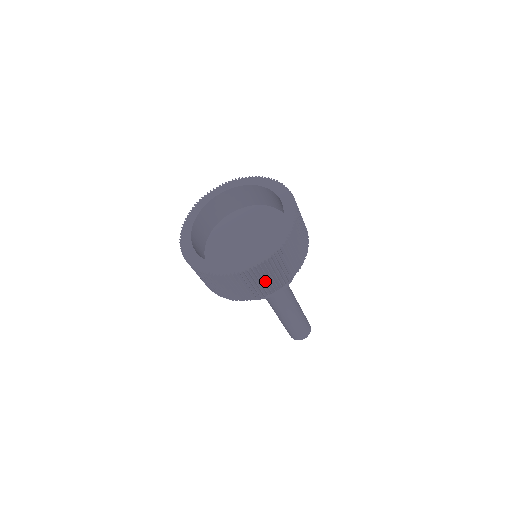
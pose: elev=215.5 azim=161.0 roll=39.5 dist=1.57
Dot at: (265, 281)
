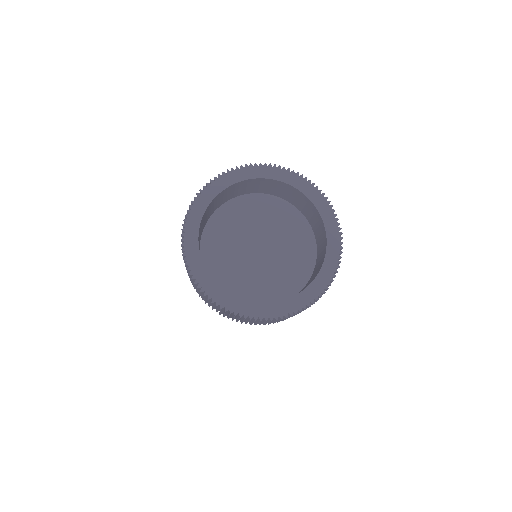
Dot at: occluded
